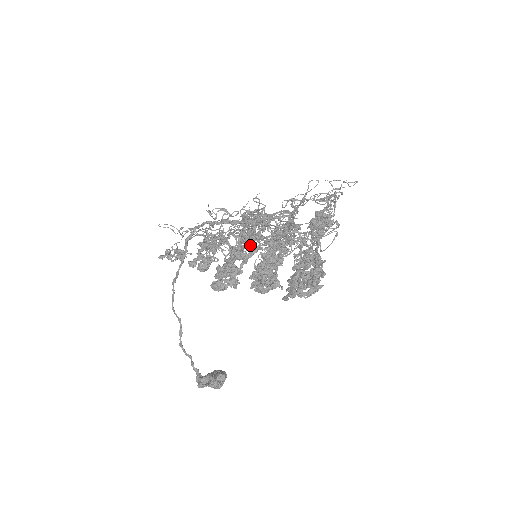
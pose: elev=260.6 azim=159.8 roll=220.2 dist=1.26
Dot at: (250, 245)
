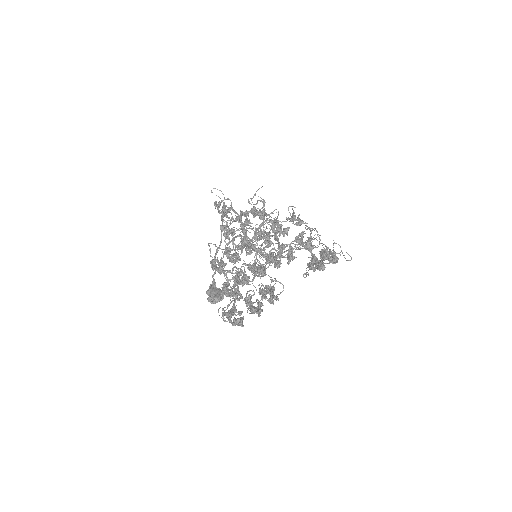
Dot at: (265, 240)
